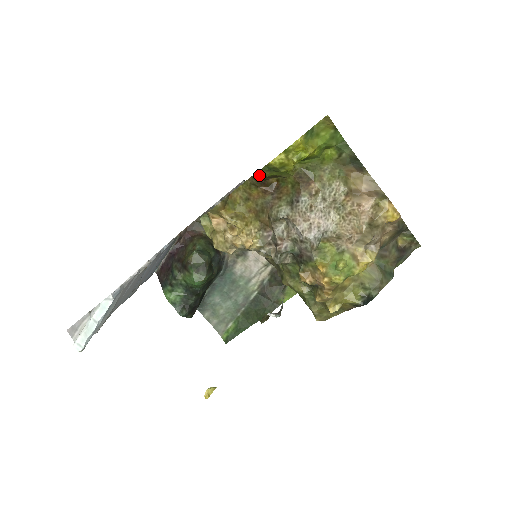
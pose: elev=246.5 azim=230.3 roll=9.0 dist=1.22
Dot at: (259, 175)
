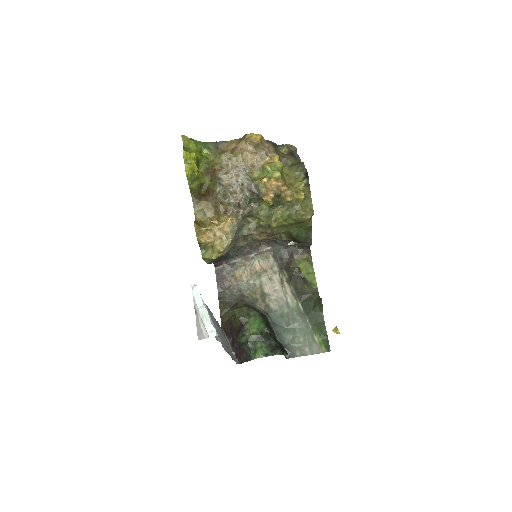
Dot at: (194, 195)
